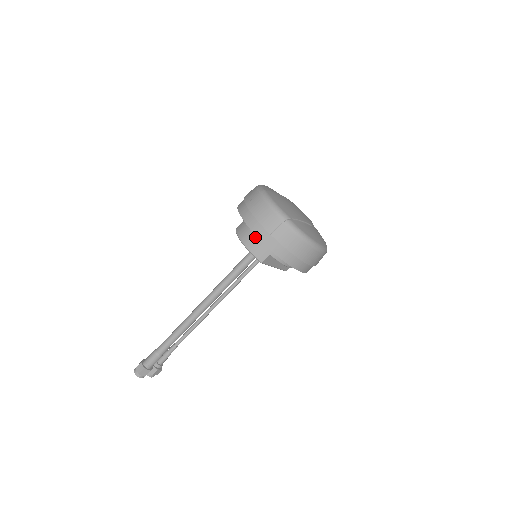
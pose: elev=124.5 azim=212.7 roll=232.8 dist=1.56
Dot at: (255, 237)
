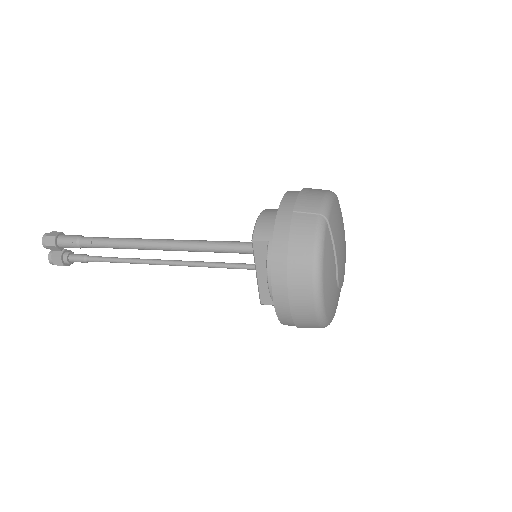
Dot at: occluded
